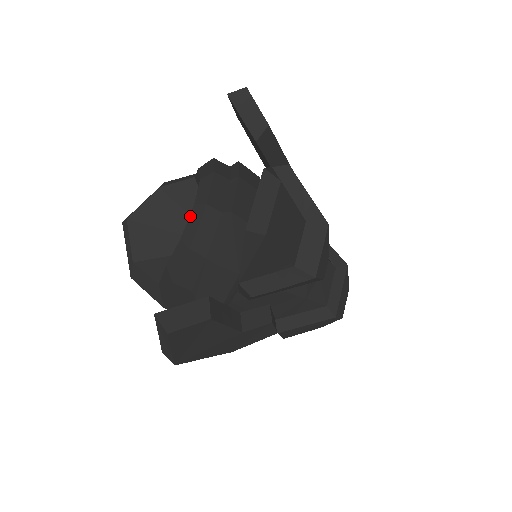
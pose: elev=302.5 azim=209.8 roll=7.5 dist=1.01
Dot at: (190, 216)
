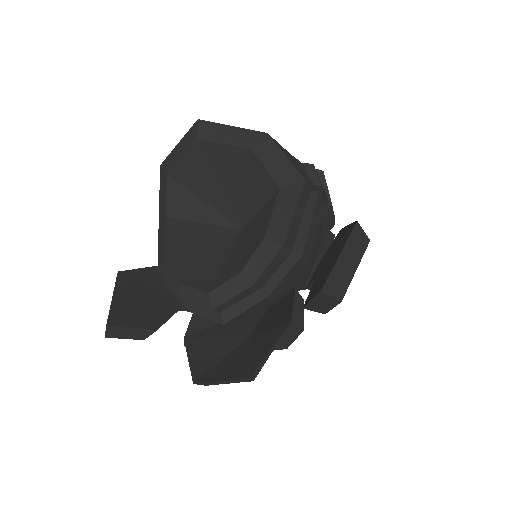
Dot at: (199, 291)
